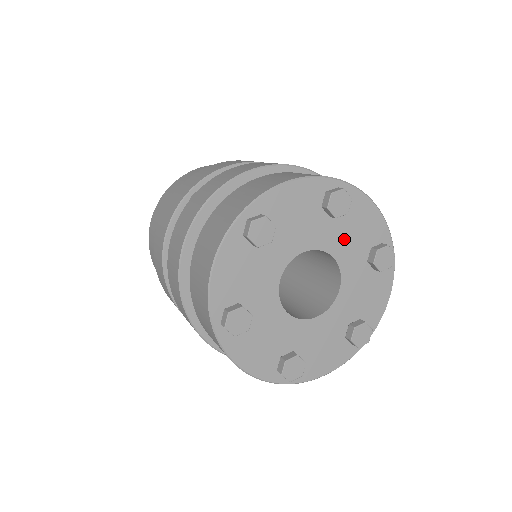
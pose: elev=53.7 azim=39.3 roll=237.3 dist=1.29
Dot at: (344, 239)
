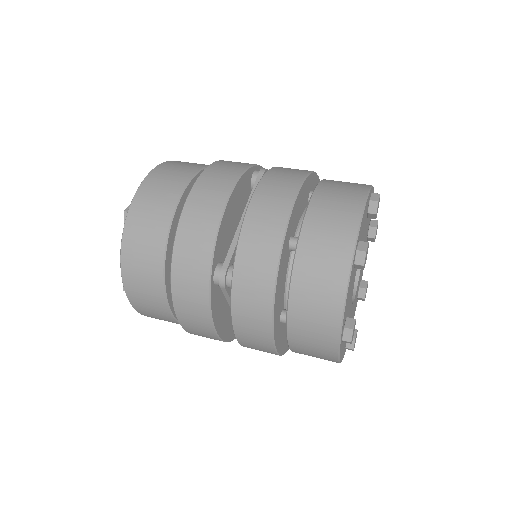
Dot at: occluded
